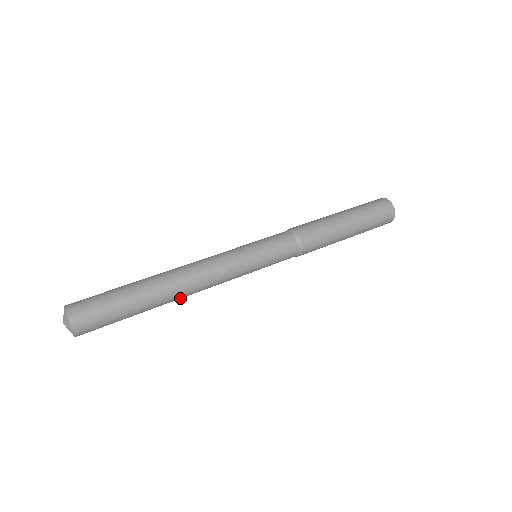
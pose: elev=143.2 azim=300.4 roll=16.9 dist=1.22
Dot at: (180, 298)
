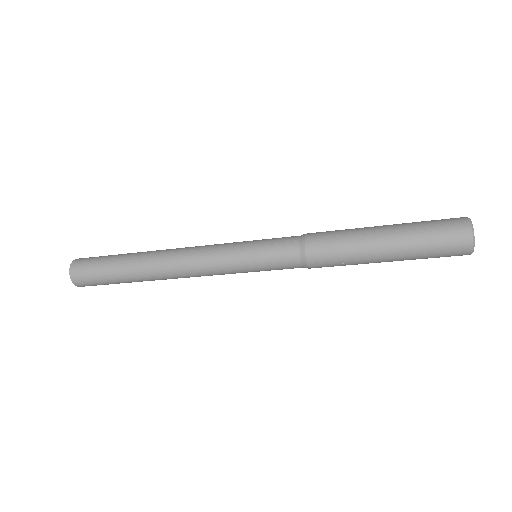
Dot at: (162, 275)
